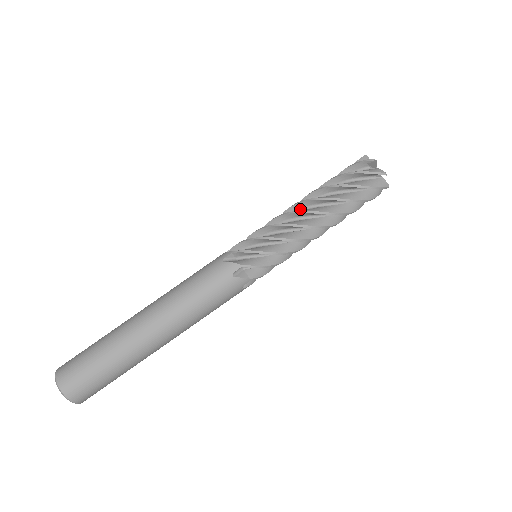
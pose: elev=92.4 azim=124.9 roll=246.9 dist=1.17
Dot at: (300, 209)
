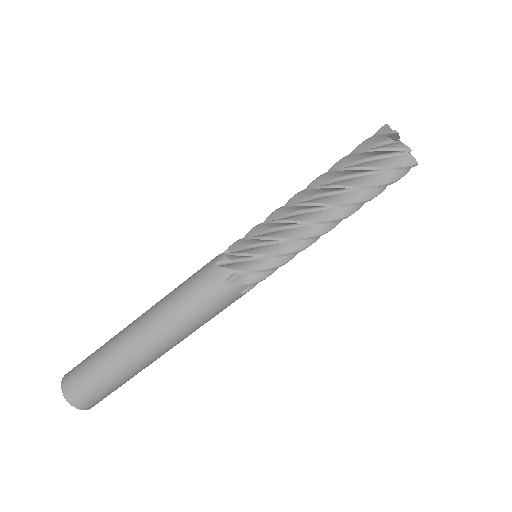
Dot at: (304, 199)
